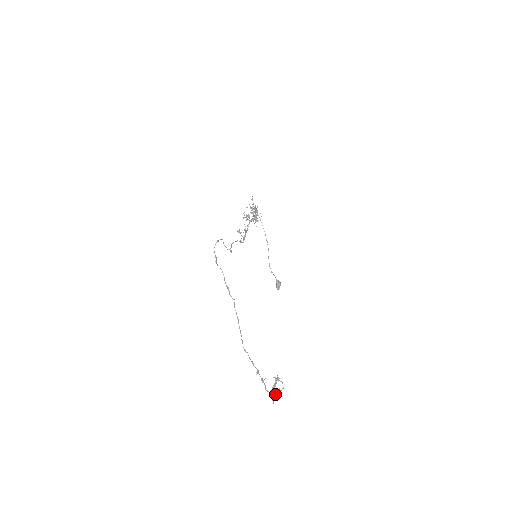
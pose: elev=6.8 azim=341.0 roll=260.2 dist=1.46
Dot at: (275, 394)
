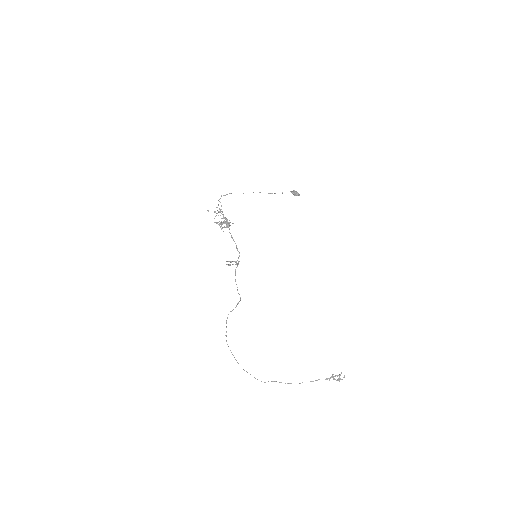
Dot at: (340, 379)
